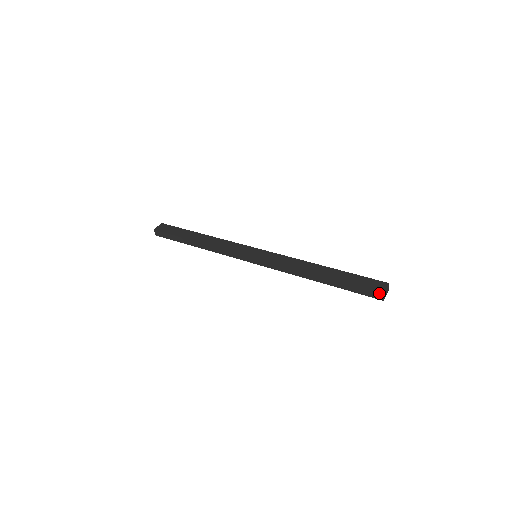
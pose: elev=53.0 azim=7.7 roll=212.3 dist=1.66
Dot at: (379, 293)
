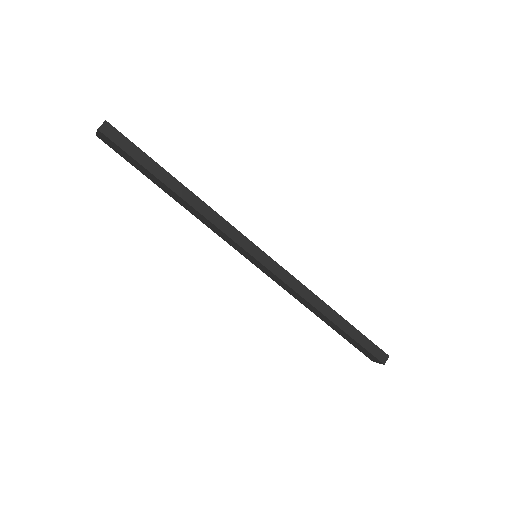
Dot at: (386, 354)
